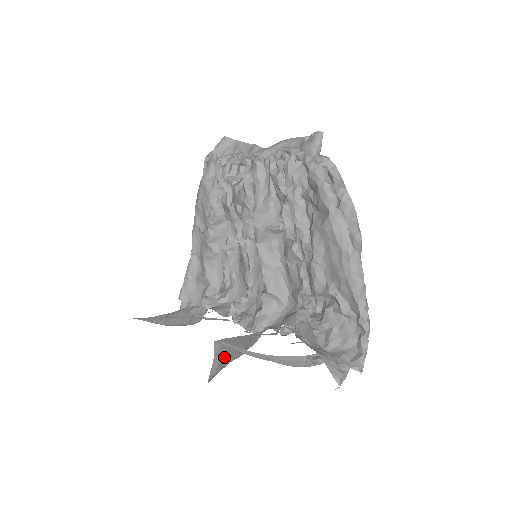
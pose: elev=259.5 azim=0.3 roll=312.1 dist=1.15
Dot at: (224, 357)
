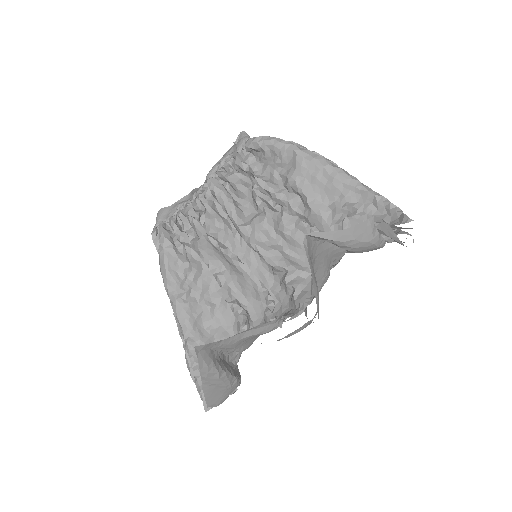
Dot at: (315, 279)
